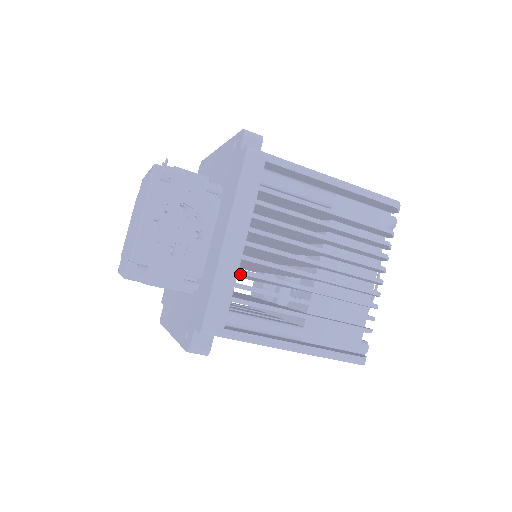
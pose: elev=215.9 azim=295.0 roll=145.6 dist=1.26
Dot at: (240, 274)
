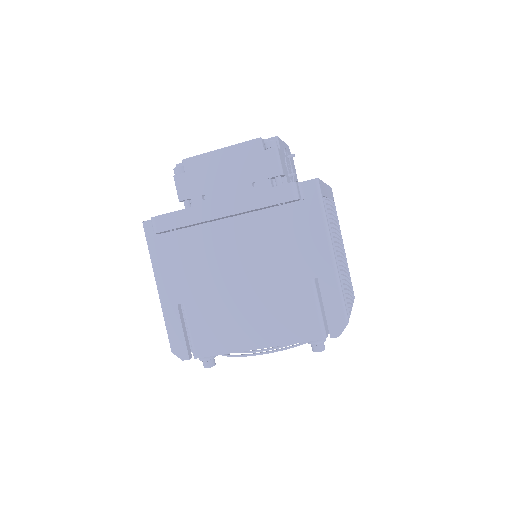
Dot at: occluded
